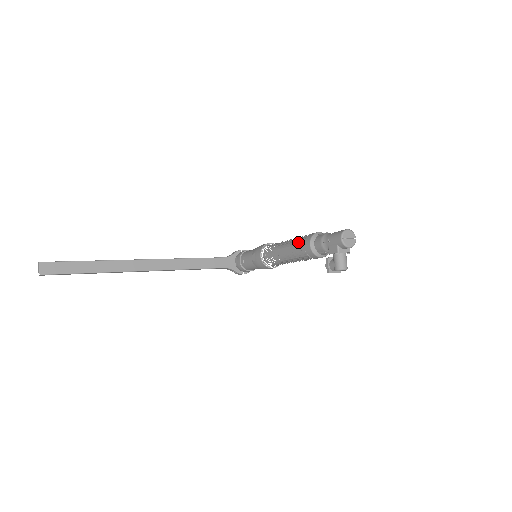
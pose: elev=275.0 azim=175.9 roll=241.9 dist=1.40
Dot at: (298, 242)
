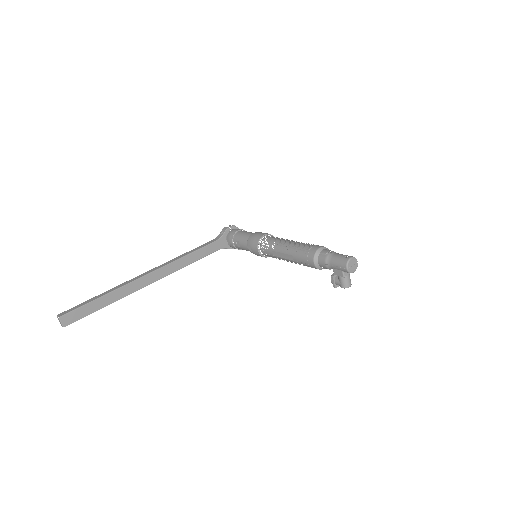
Dot at: (295, 243)
